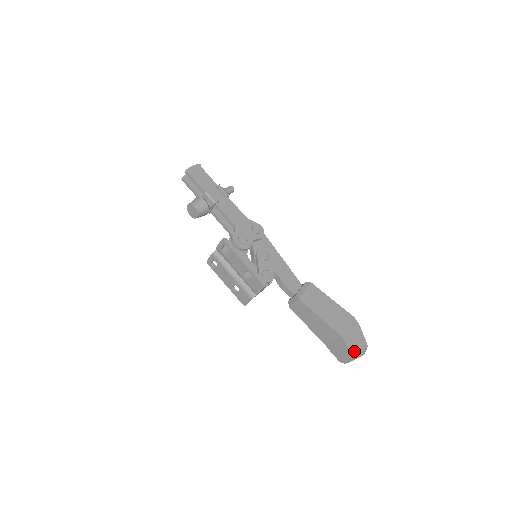
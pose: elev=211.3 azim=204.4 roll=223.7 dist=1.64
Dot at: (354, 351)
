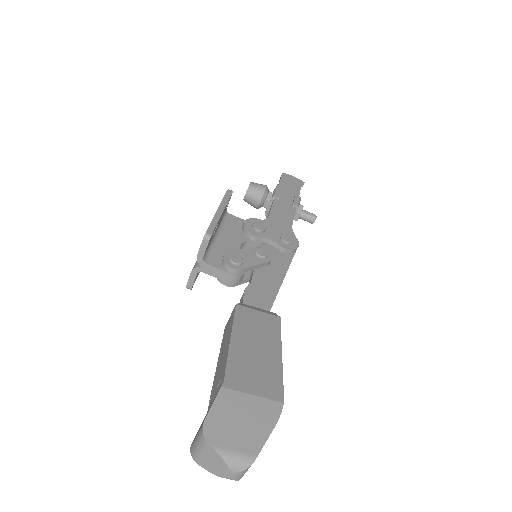
Dot at: (215, 426)
